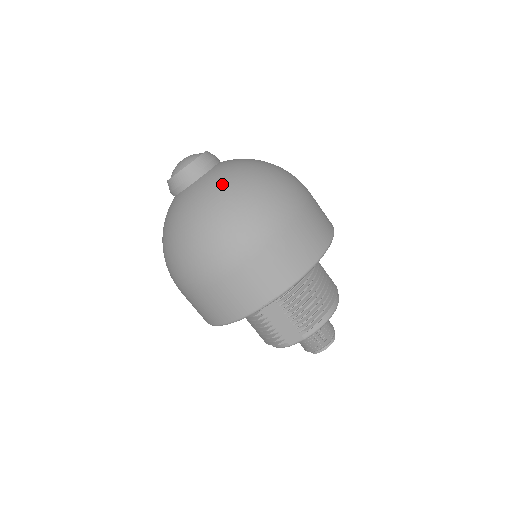
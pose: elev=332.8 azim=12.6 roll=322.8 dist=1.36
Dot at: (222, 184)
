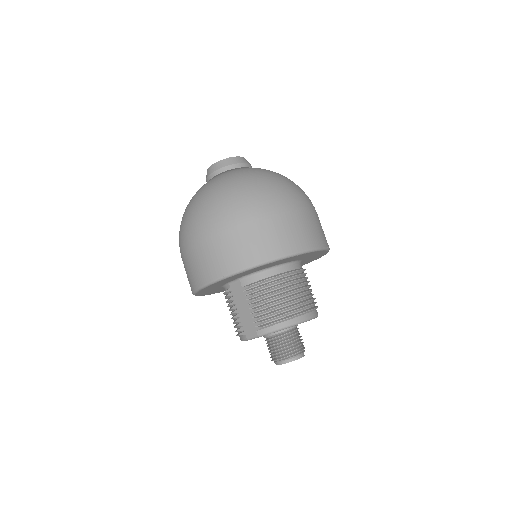
Dot at: (229, 176)
